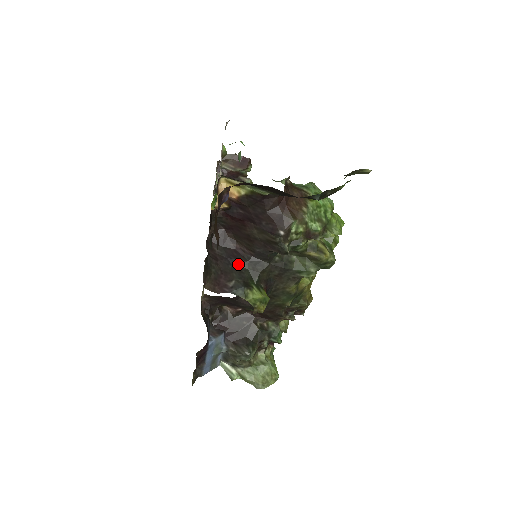
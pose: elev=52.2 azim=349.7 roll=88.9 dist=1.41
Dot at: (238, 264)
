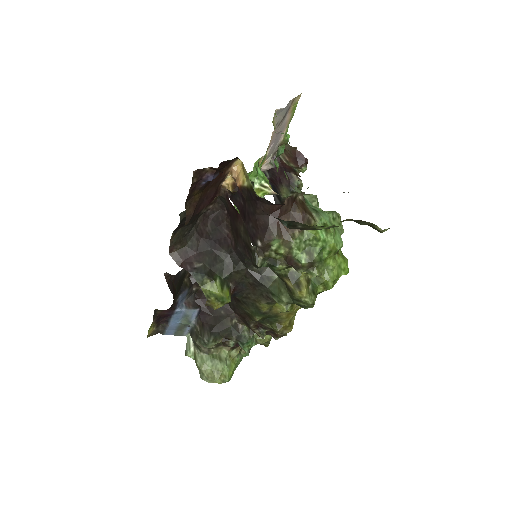
Dot at: (218, 251)
